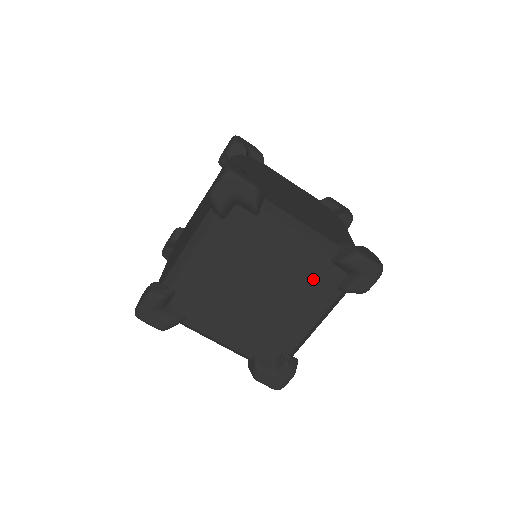
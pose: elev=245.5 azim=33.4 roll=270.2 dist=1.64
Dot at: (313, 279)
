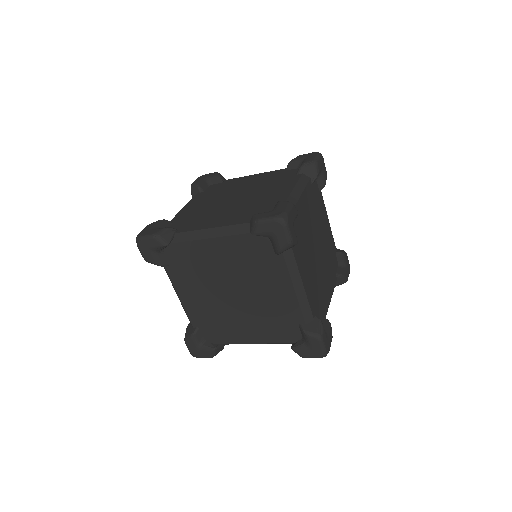
Dot at: occluded
